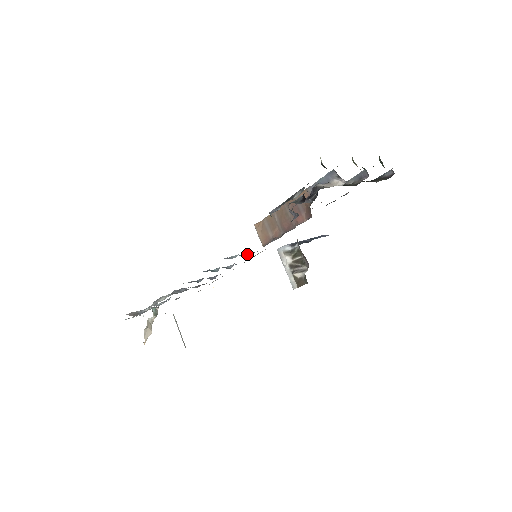
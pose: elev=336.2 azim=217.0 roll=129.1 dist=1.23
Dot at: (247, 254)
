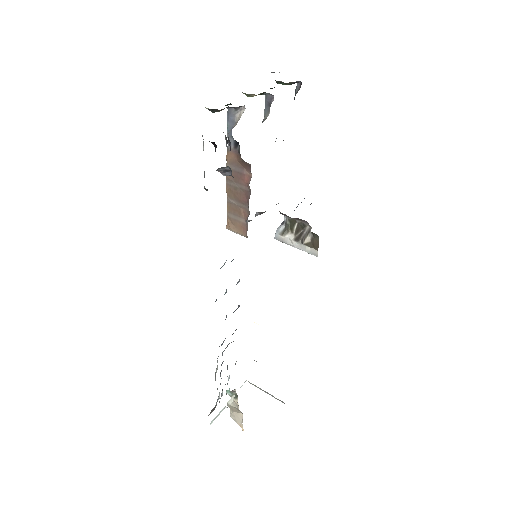
Dot at: occluded
